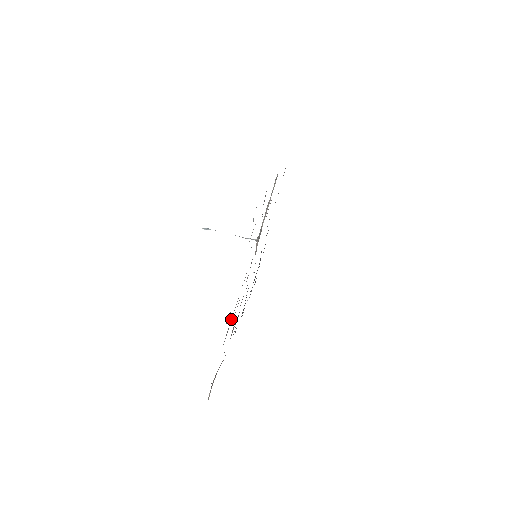
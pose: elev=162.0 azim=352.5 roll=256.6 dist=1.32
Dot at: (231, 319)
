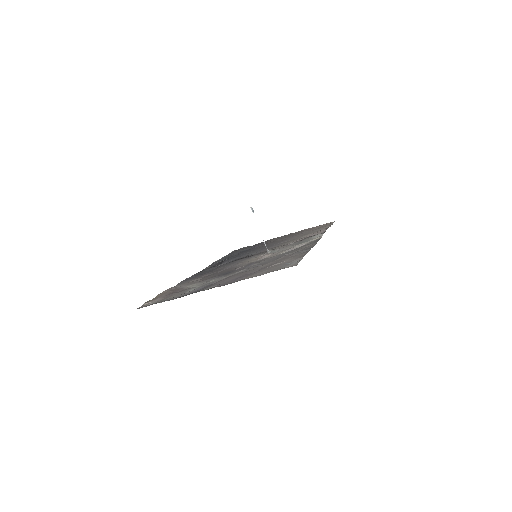
Dot at: (209, 284)
